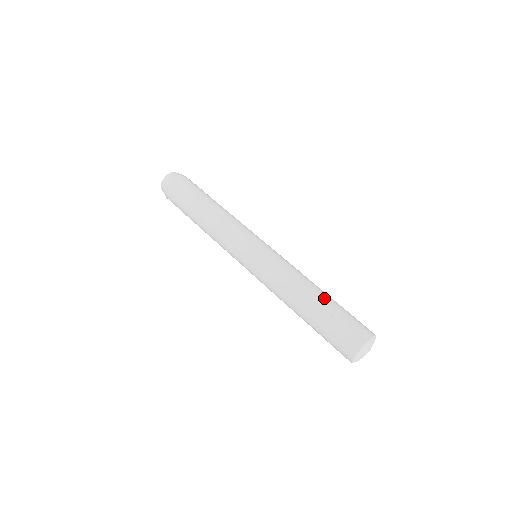
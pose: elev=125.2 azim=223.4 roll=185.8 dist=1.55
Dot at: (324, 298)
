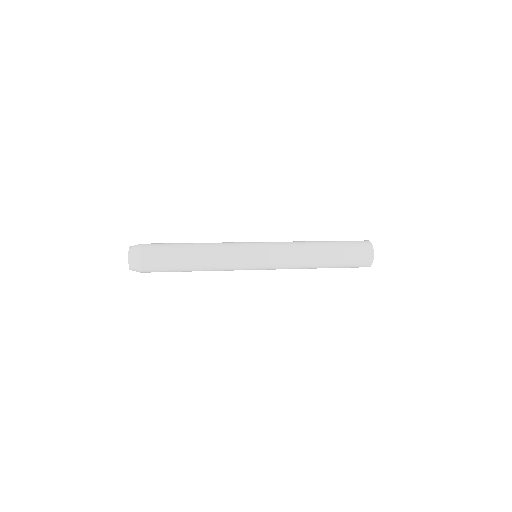
Dot at: occluded
